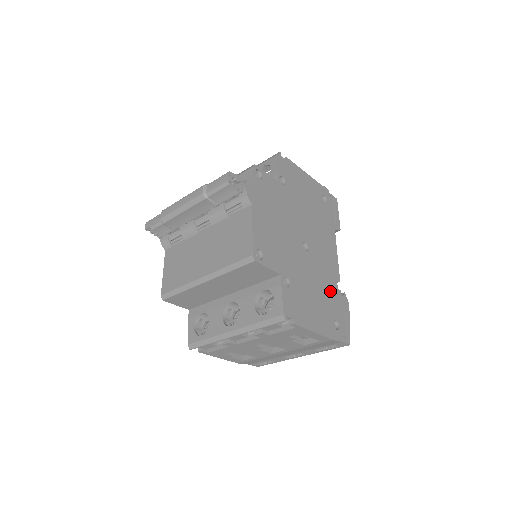
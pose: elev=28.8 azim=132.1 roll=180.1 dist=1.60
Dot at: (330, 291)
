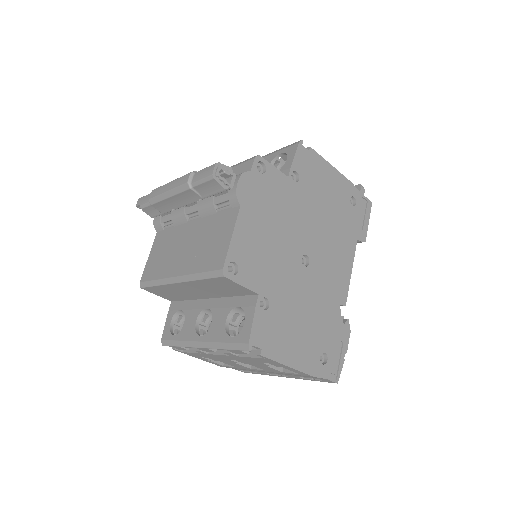
Dot at: (327, 317)
